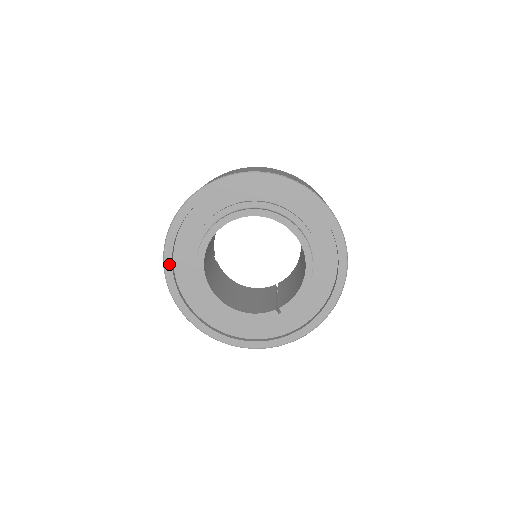
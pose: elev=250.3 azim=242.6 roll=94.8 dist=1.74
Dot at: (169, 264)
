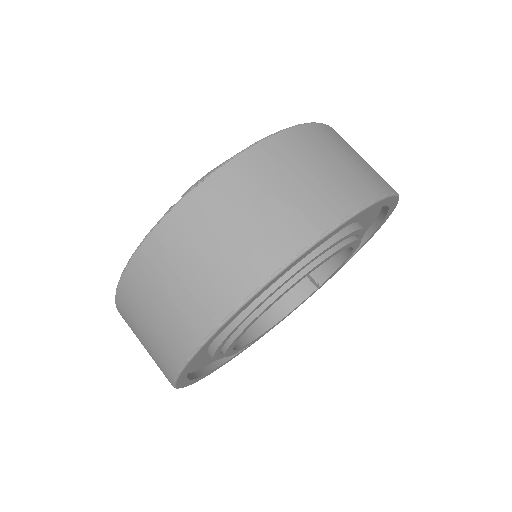
Dot at: (189, 383)
